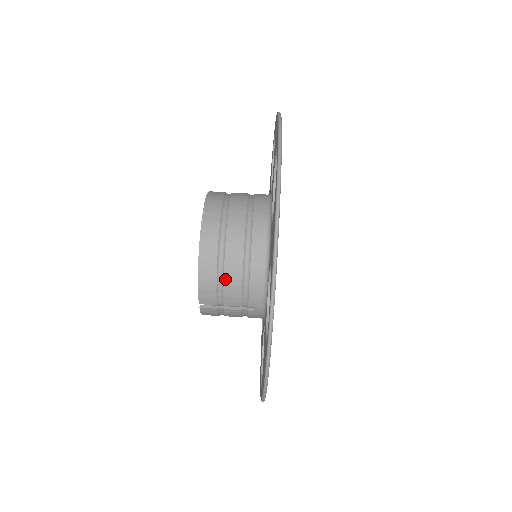
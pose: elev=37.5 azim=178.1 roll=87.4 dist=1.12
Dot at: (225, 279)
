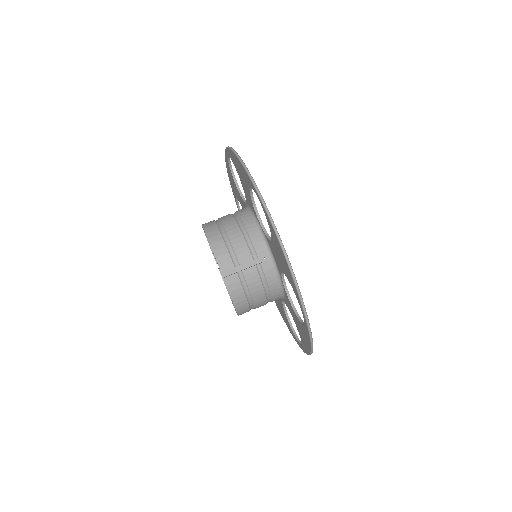
Dot at: (231, 241)
